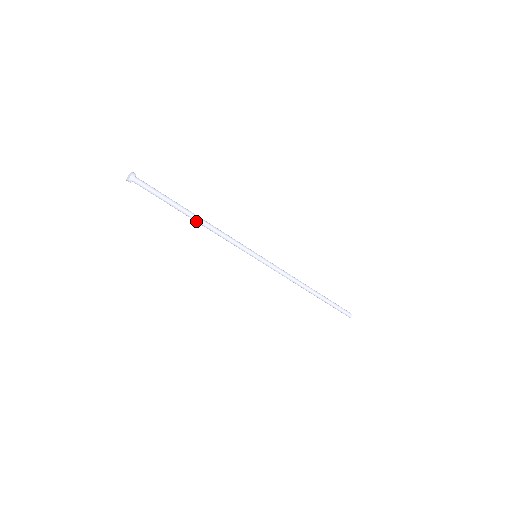
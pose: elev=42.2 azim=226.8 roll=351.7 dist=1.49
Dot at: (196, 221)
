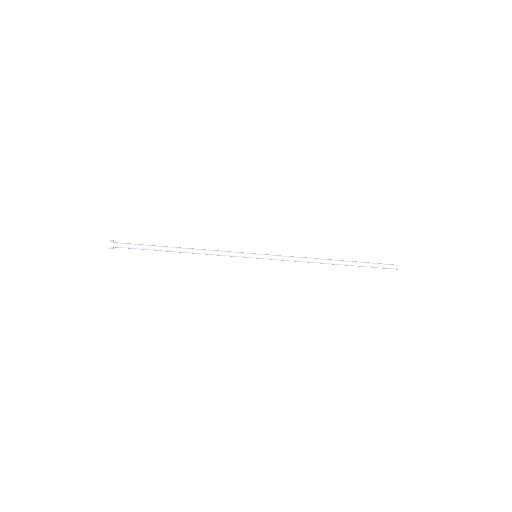
Dot at: (183, 252)
